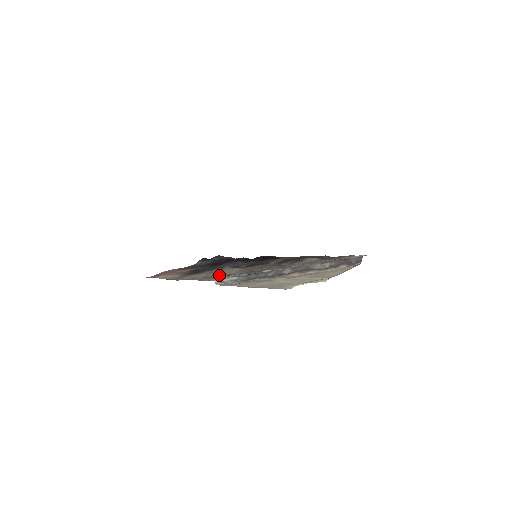
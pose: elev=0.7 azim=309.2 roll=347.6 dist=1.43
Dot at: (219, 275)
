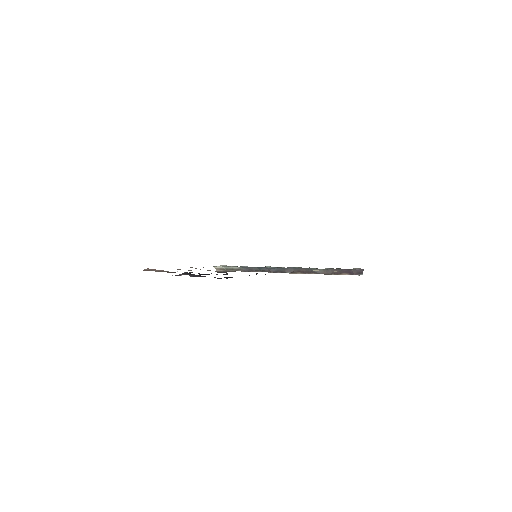
Dot at: occluded
